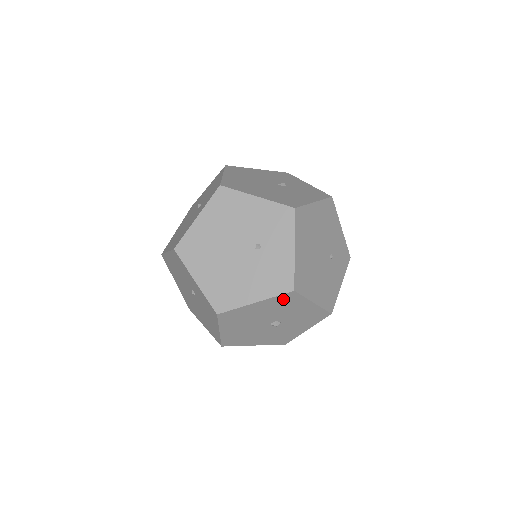
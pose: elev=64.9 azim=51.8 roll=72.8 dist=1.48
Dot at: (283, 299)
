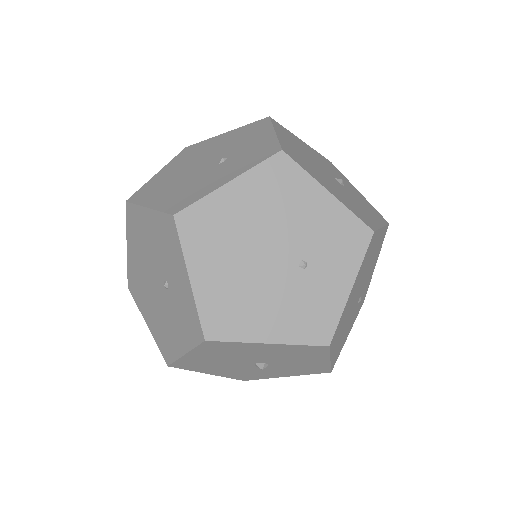
Dot at: (304, 349)
